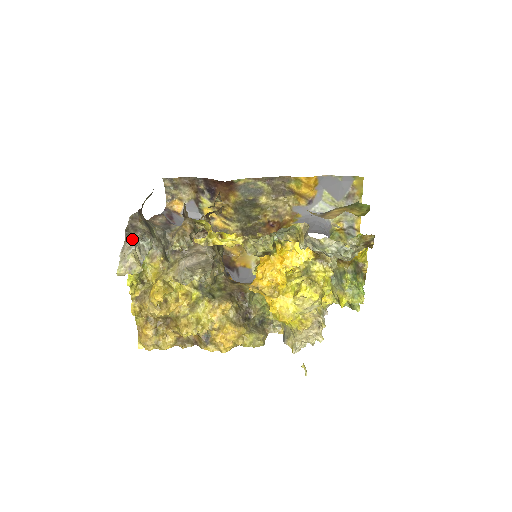
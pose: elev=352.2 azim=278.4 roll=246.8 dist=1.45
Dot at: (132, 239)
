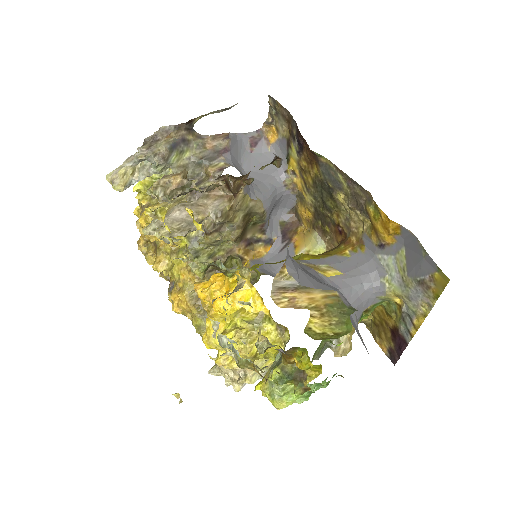
Dot at: (139, 153)
